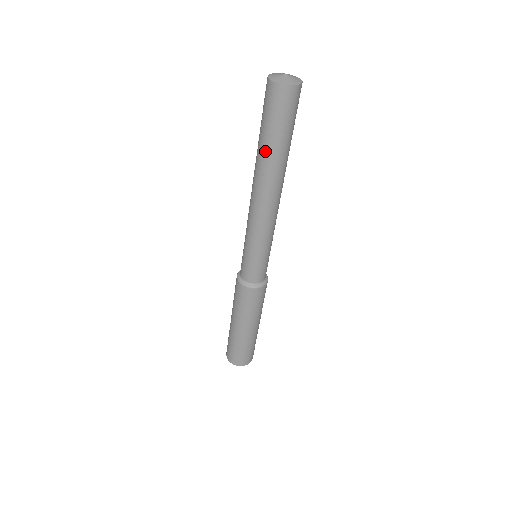
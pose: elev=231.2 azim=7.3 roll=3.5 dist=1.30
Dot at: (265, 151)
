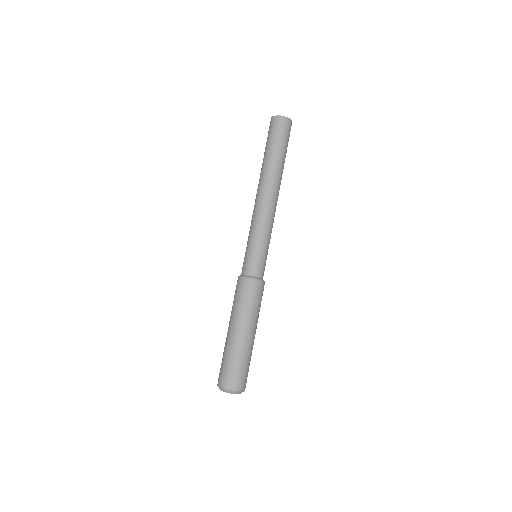
Dot at: (263, 160)
